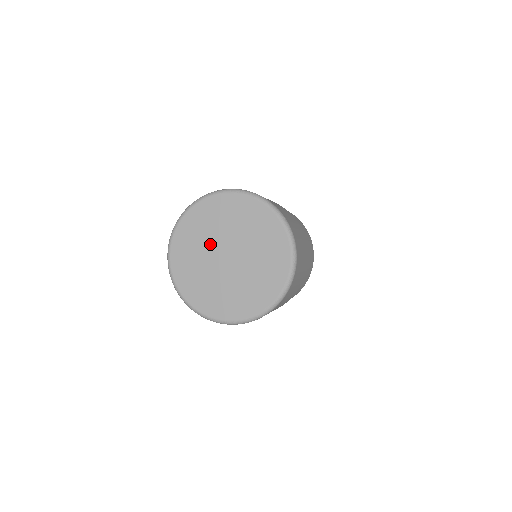
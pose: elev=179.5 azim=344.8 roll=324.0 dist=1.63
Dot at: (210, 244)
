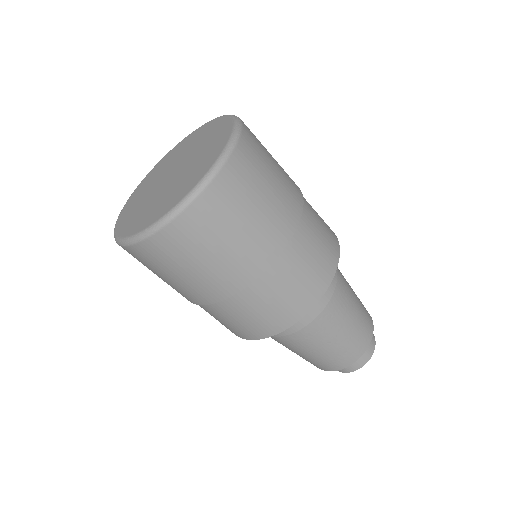
Dot at: (151, 192)
